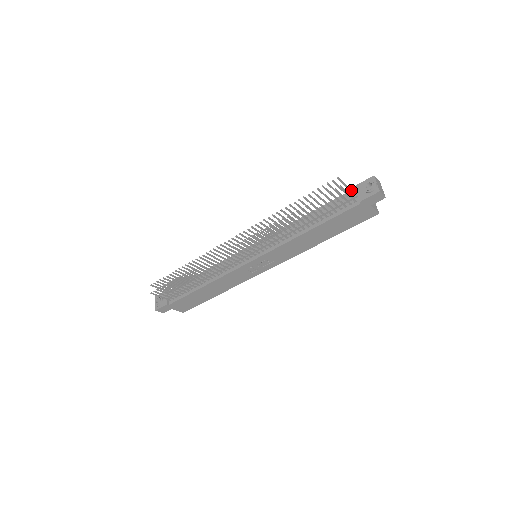
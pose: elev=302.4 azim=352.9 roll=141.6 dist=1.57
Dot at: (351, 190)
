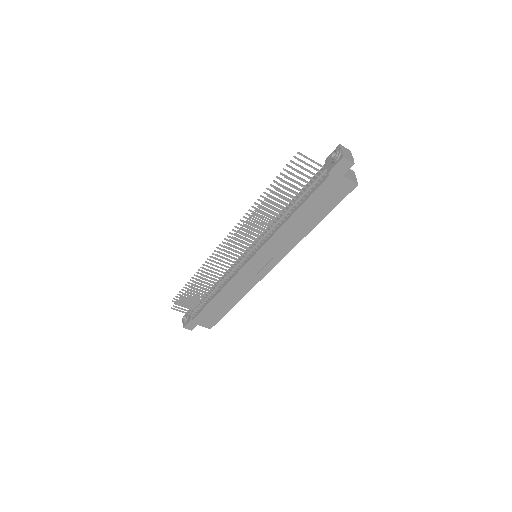
Dot at: (321, 165)
